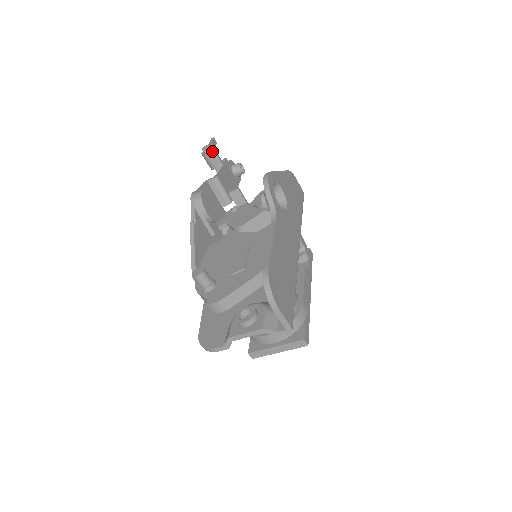
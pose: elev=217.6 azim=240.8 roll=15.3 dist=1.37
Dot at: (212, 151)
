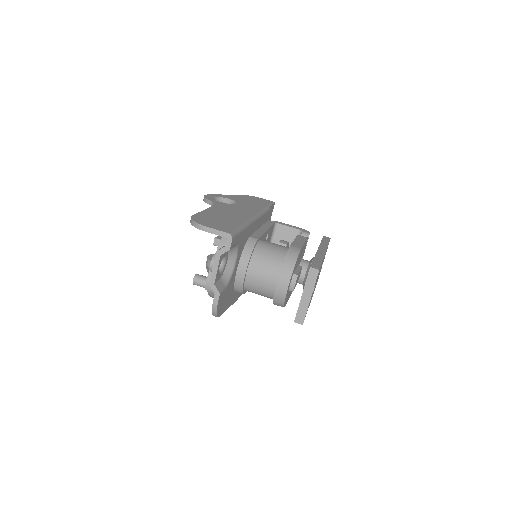
Dot at: (219, 241)
